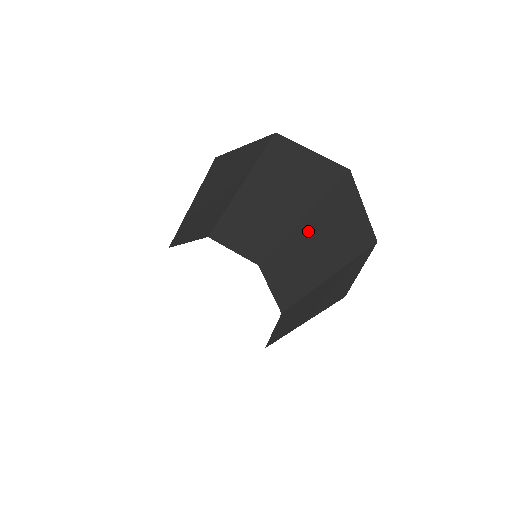
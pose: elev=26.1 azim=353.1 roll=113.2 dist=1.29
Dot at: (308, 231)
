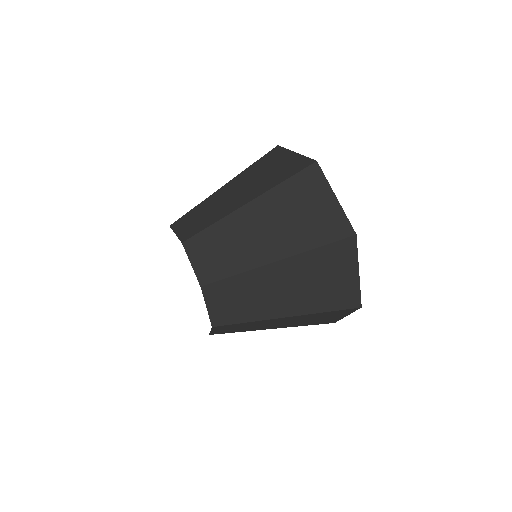
Dot at: (246, 218)
